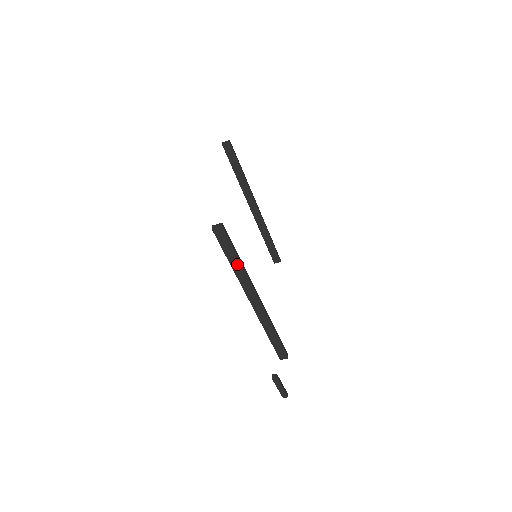
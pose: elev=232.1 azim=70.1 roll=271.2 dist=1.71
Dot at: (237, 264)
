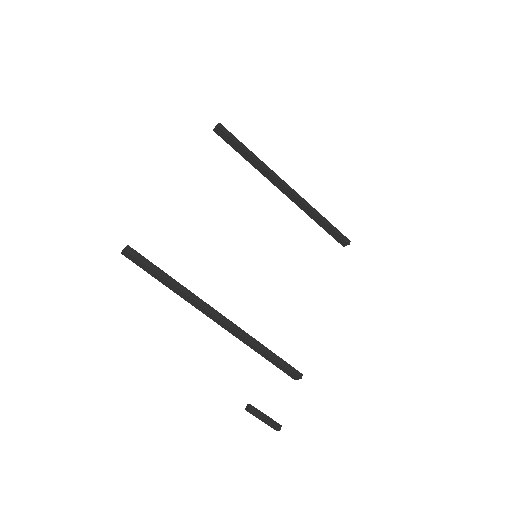
Dot at: (169, 284)
